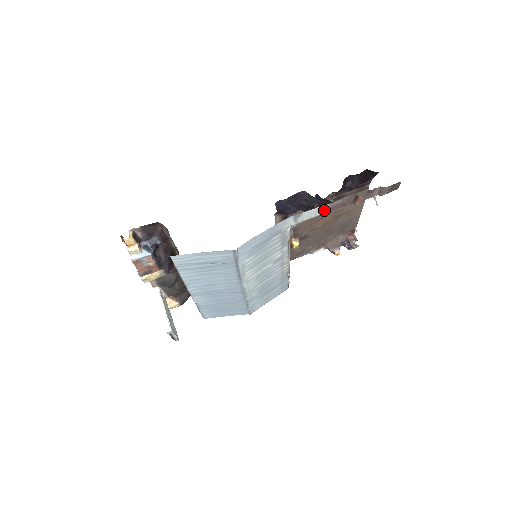
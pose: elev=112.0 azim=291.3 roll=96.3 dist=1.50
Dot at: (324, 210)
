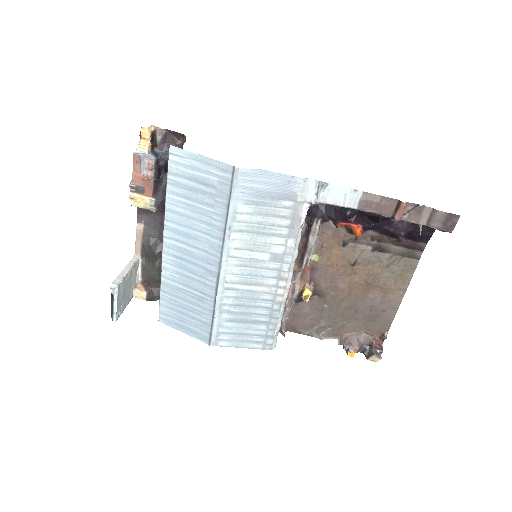
Dot at: (355, 202)
